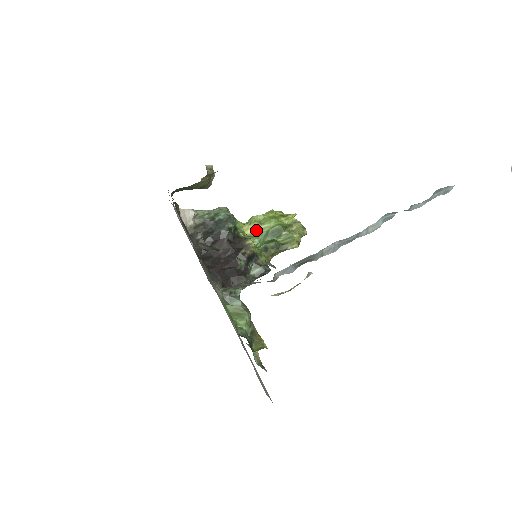
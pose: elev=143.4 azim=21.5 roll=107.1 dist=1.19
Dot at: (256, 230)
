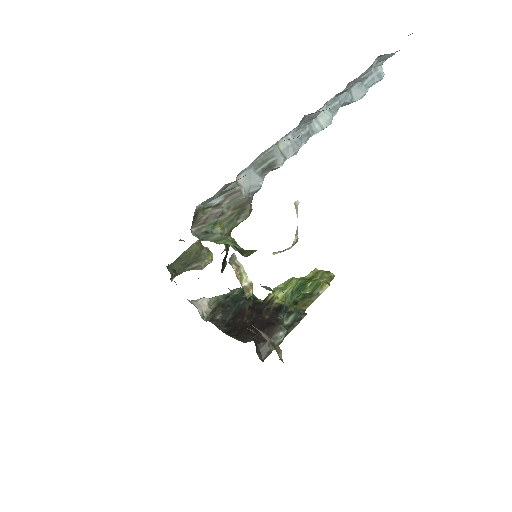
Dot at: (281, 297)
